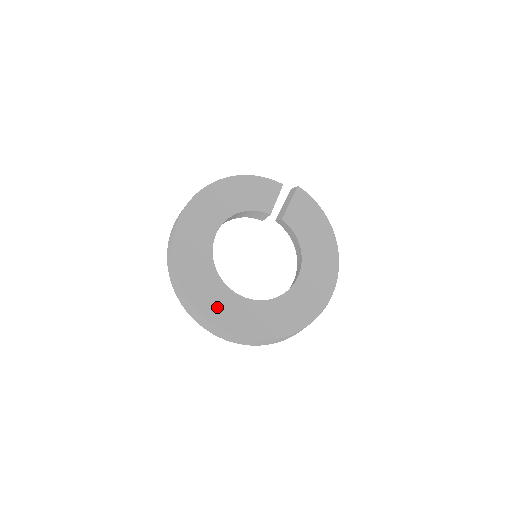
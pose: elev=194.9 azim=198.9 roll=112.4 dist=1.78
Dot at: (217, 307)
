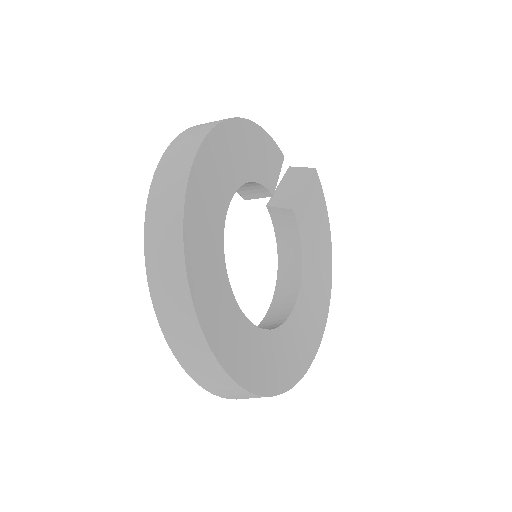
Dot at: (229, 340)
